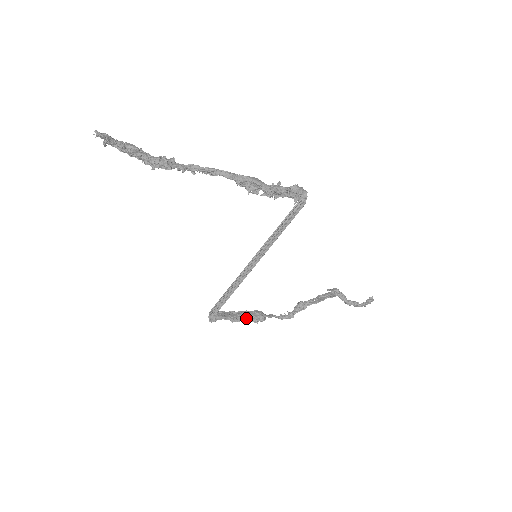
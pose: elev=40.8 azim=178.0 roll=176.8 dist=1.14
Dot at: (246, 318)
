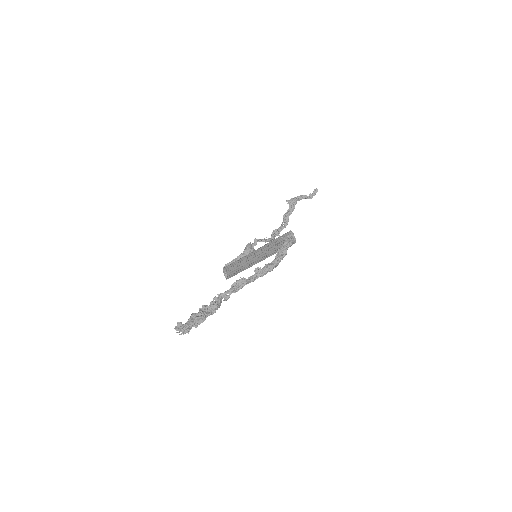
Dot at: occluded
